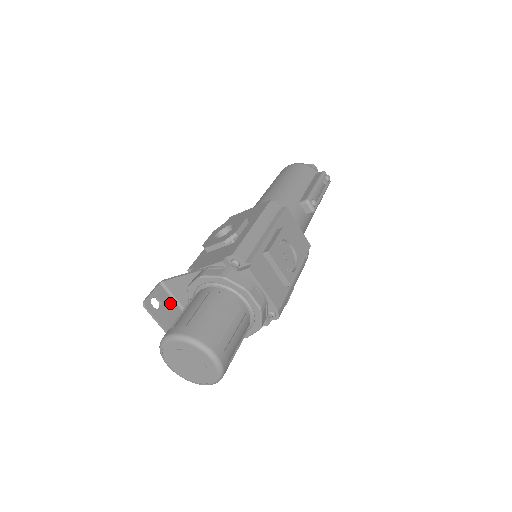
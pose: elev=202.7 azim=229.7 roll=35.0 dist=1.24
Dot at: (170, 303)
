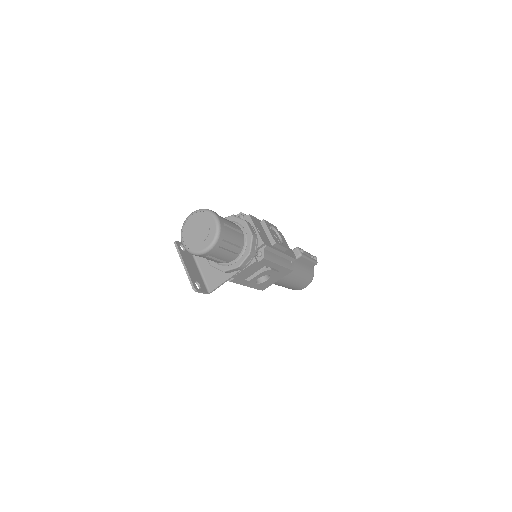
Dot at: (191, 256)
